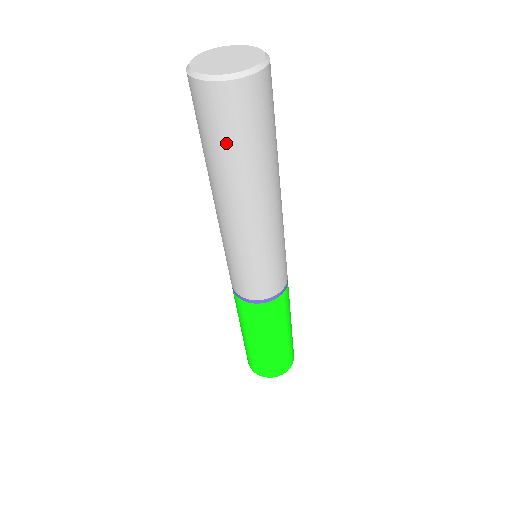
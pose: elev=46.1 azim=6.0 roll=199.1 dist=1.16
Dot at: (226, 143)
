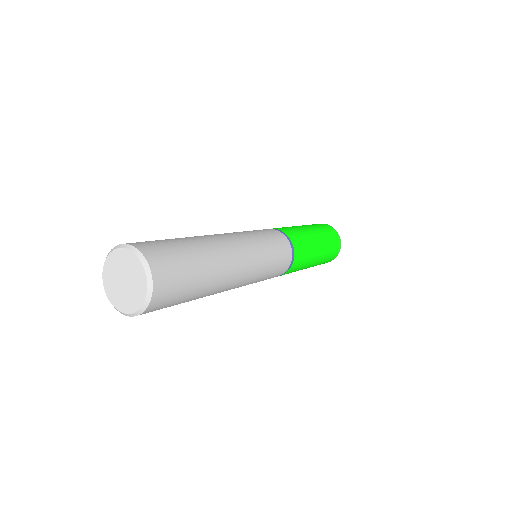
Dot at: occluded
